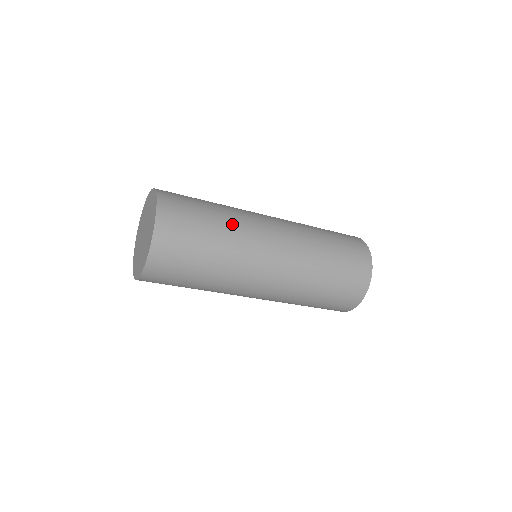
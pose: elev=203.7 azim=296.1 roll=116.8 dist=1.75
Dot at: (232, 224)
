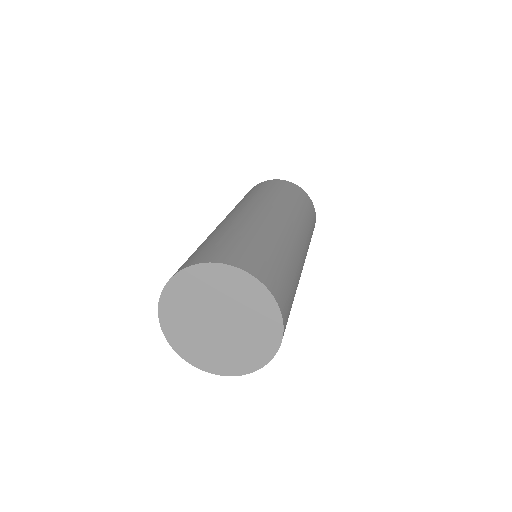
Dot at: occluded
